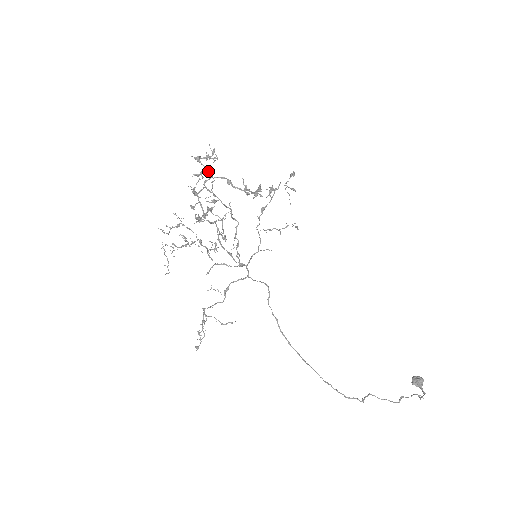
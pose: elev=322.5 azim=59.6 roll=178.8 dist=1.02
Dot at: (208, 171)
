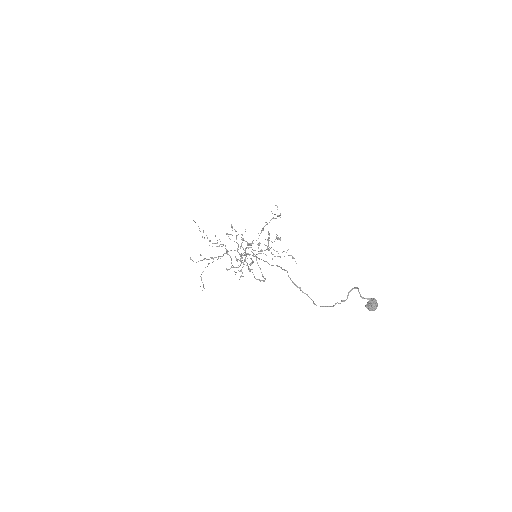
Dot at: occluded
